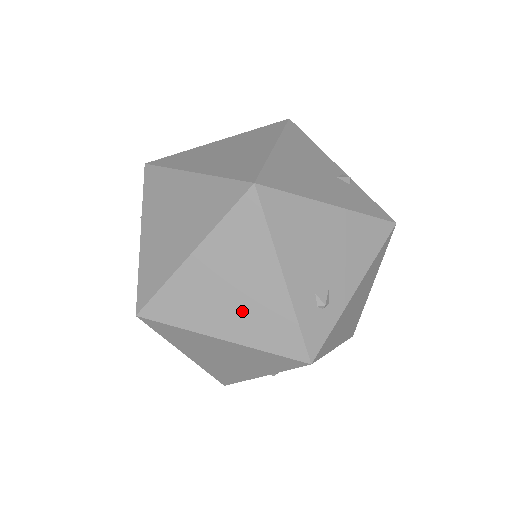
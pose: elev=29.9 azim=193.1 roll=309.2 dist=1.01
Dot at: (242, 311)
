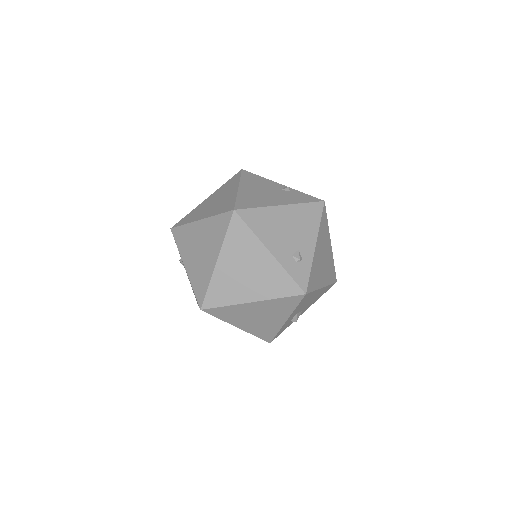
Dot at: (256, 281)
